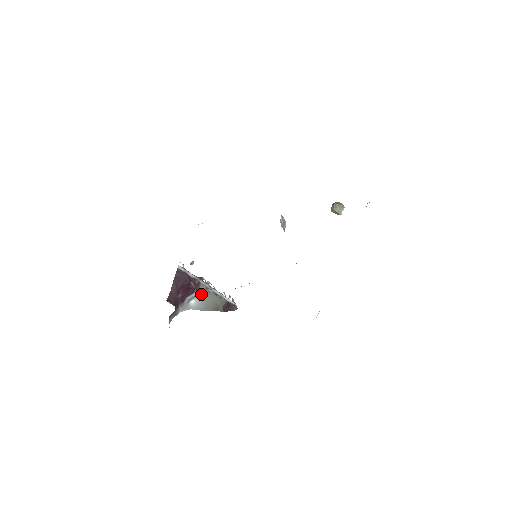
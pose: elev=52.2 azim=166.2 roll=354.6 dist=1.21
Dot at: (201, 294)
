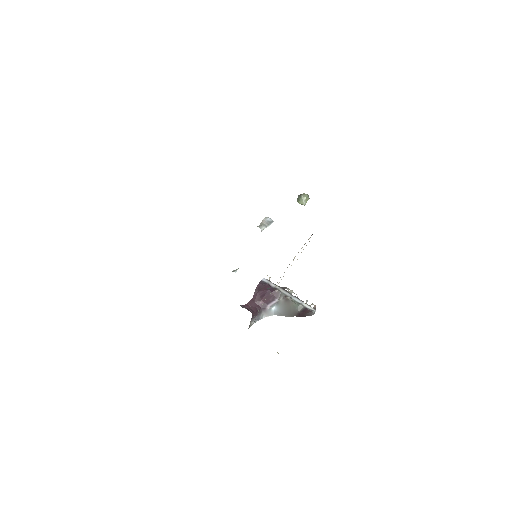
Dot at: (281, 301)
